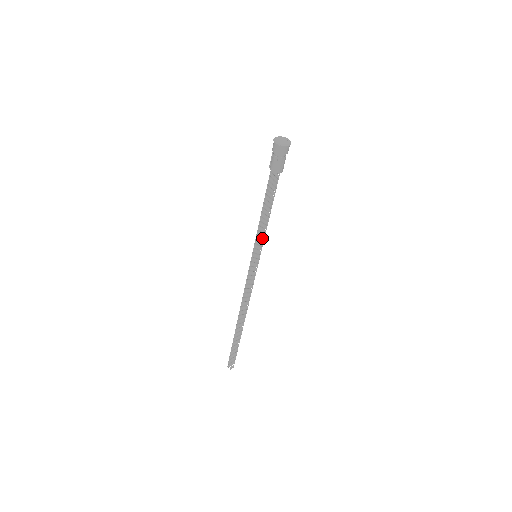
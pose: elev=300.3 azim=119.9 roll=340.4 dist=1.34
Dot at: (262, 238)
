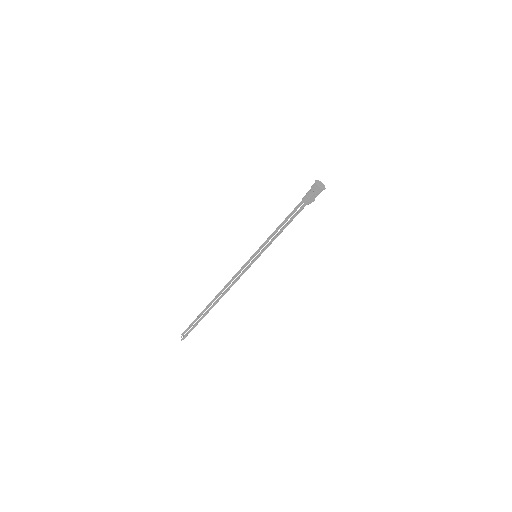
Dot at: (268, 246)
